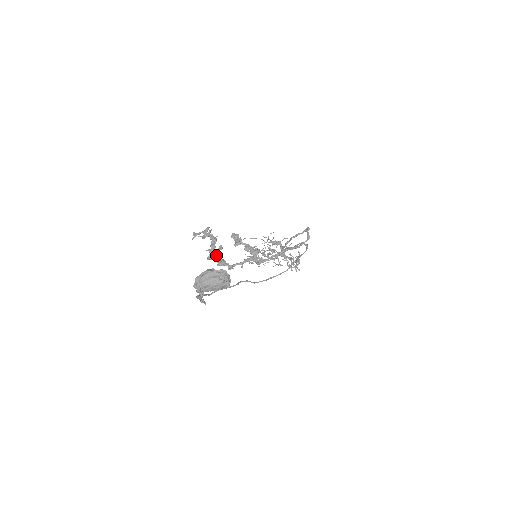
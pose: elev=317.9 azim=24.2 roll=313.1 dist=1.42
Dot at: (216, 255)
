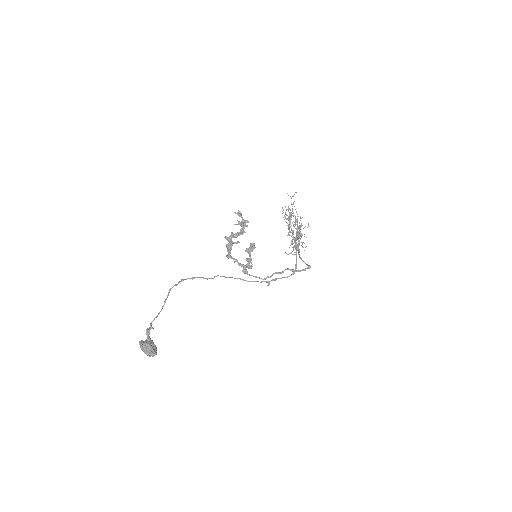
Dot at: (231, 241)
